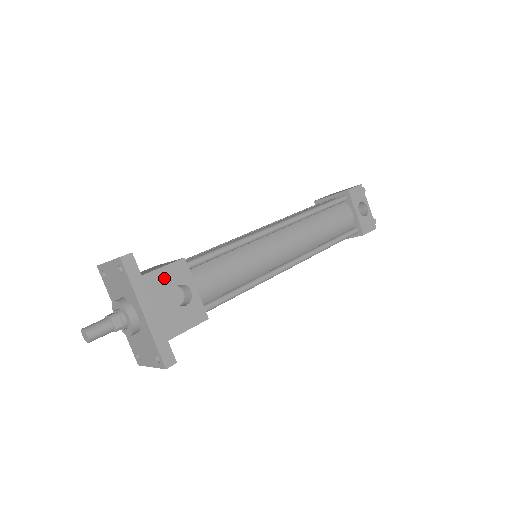
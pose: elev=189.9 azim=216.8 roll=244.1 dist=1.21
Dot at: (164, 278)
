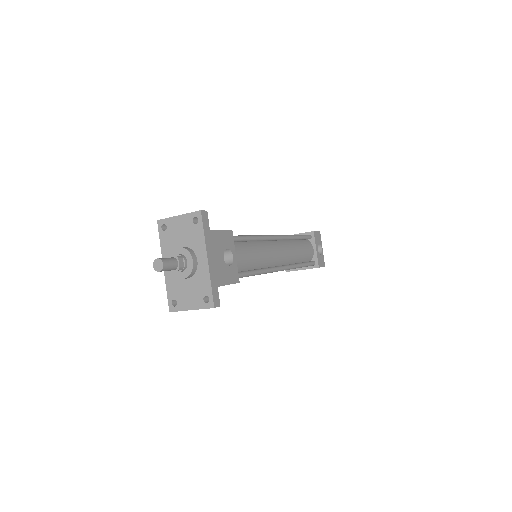
Dot at: (221, 239)
